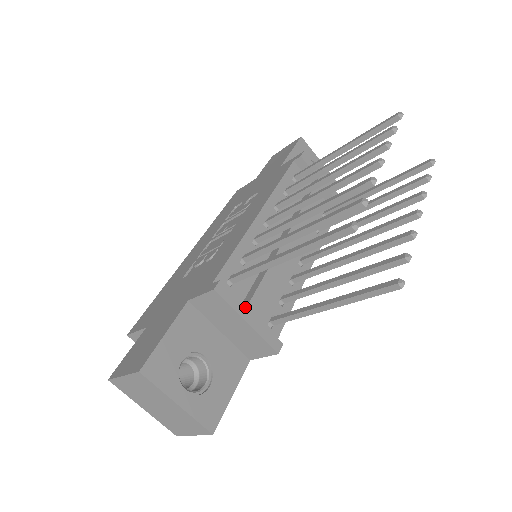
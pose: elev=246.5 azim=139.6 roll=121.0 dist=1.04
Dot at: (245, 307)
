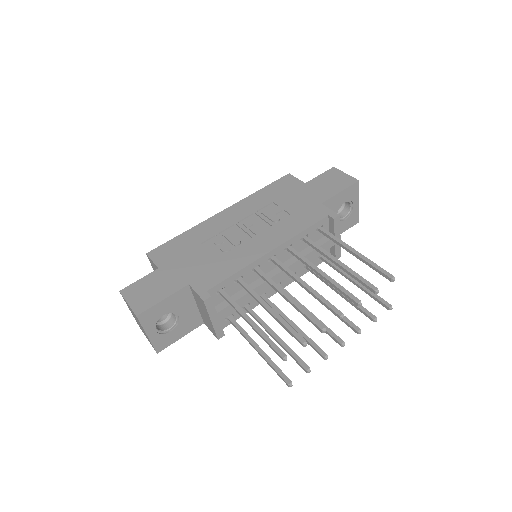
Dot at: (216, 313)
